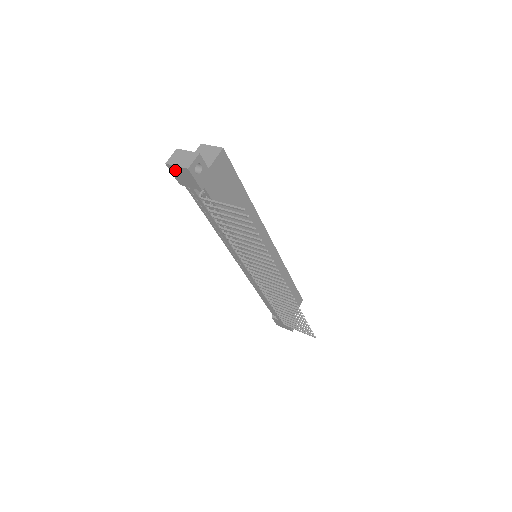
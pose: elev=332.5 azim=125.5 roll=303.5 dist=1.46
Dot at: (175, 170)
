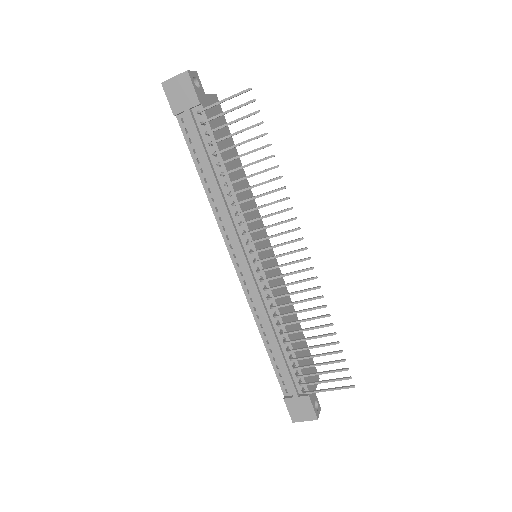
Dot at: (171, 87)
